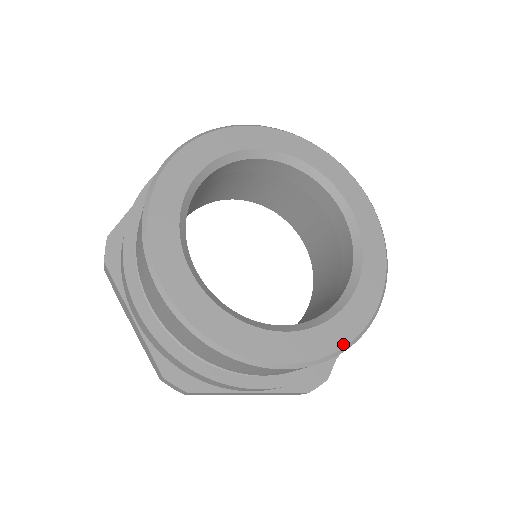
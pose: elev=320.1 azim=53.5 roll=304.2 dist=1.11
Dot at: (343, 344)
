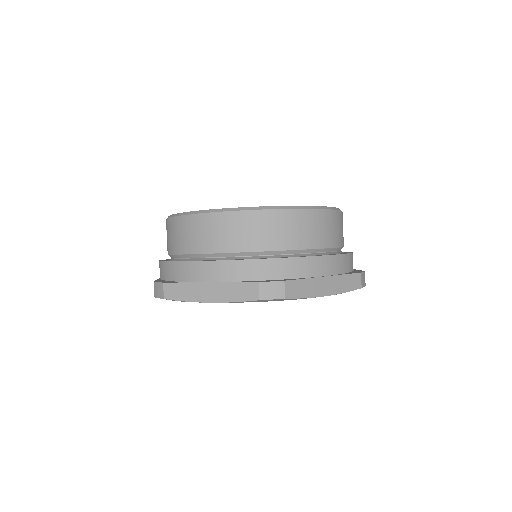
Dot at: (265, 206)
